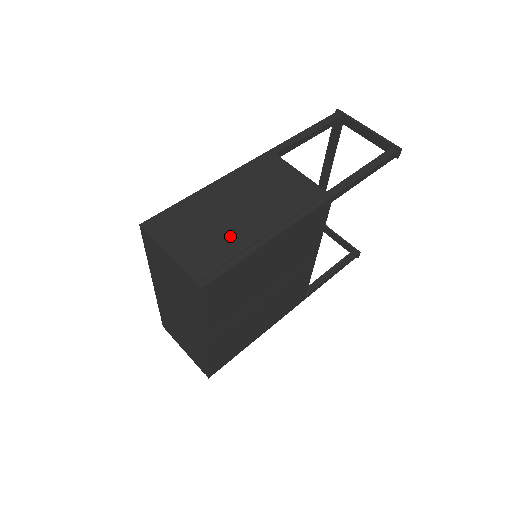
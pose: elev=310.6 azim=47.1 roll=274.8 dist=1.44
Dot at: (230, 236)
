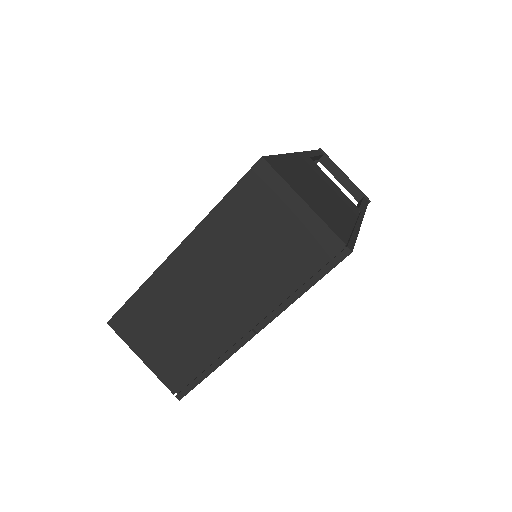
Dot at: (335, 211)
